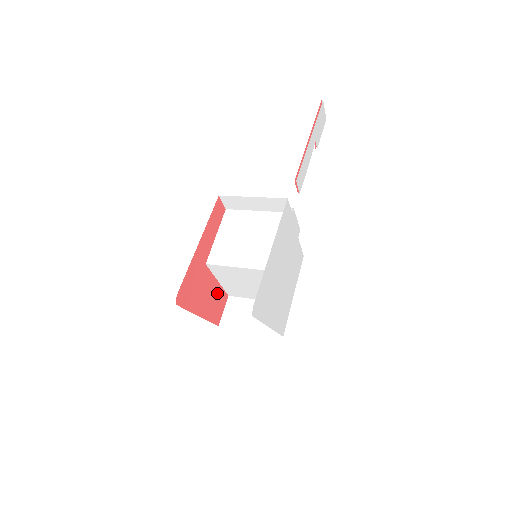
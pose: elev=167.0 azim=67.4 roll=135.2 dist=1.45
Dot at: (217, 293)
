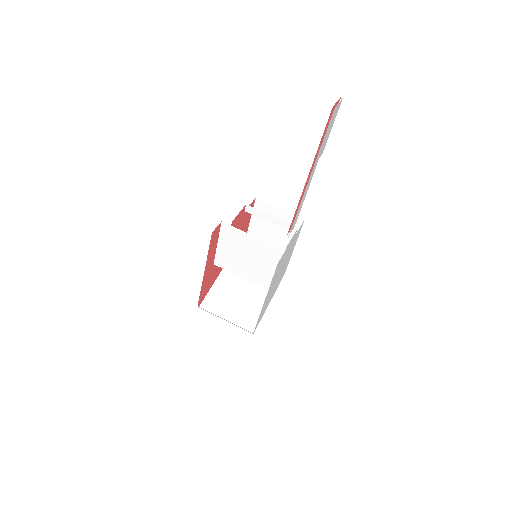
Dot at: occluded
